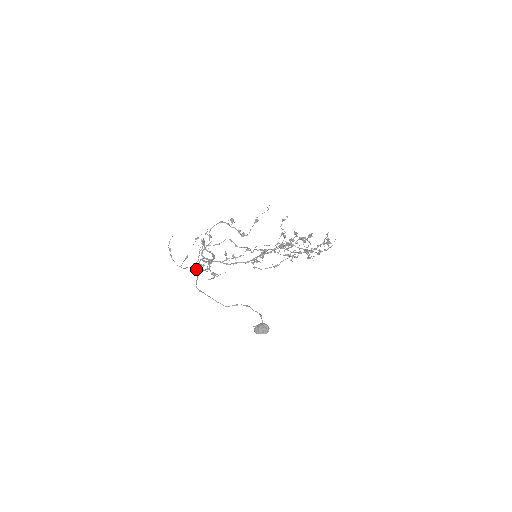
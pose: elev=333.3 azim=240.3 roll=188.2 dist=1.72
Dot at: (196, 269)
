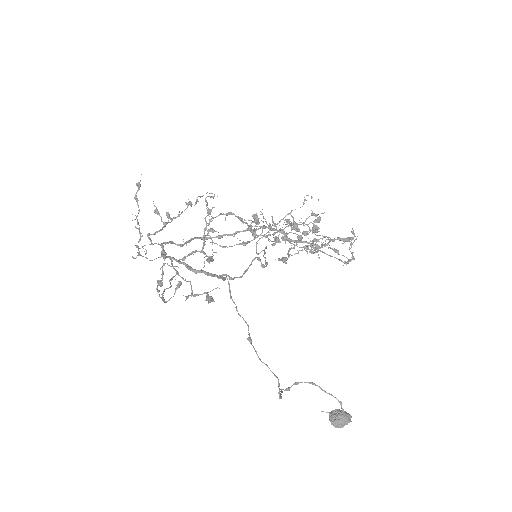
Dot at: (171, 286)
